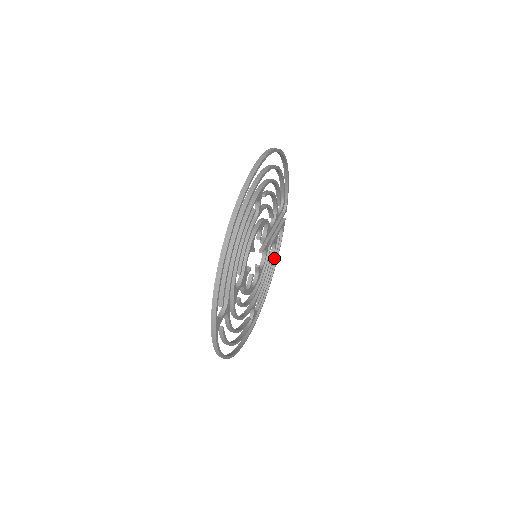
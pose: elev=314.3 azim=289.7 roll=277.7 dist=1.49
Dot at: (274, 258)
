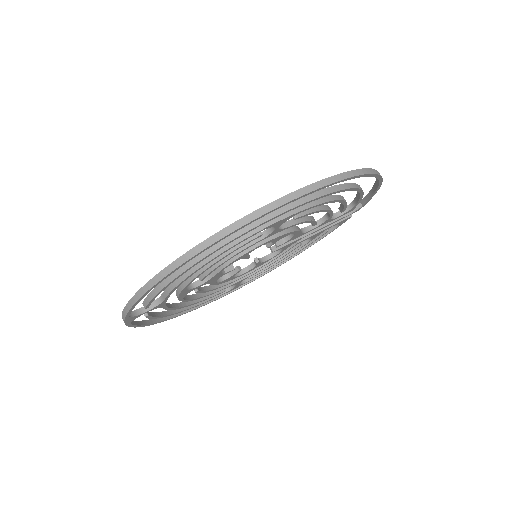
Dot at: (307, 245)
